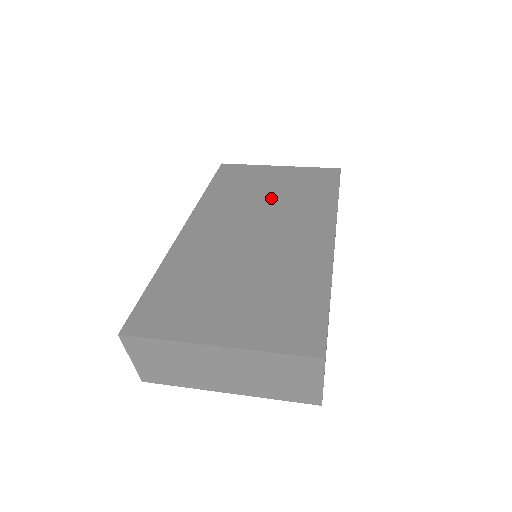
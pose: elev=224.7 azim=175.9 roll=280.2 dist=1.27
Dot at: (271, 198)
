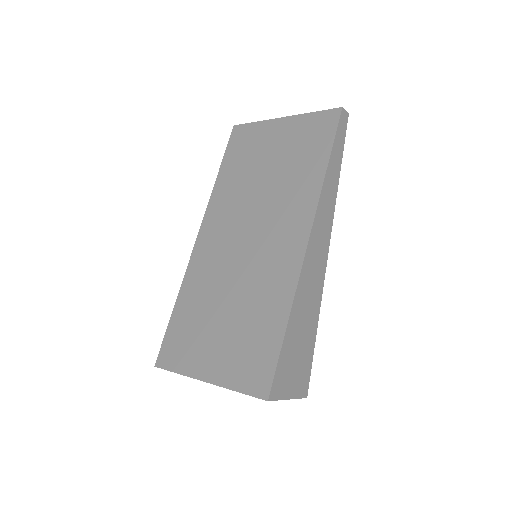
Dot at: (266, 182)
